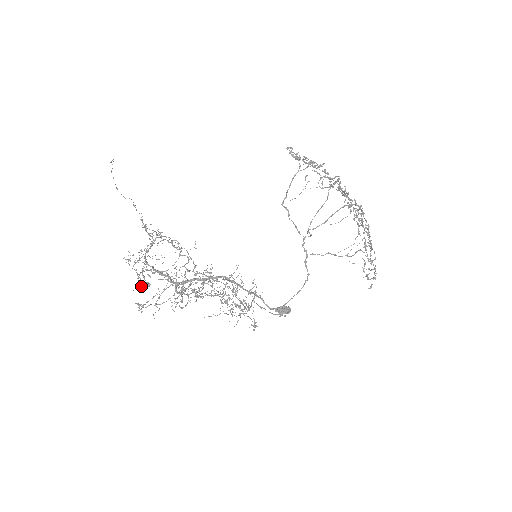
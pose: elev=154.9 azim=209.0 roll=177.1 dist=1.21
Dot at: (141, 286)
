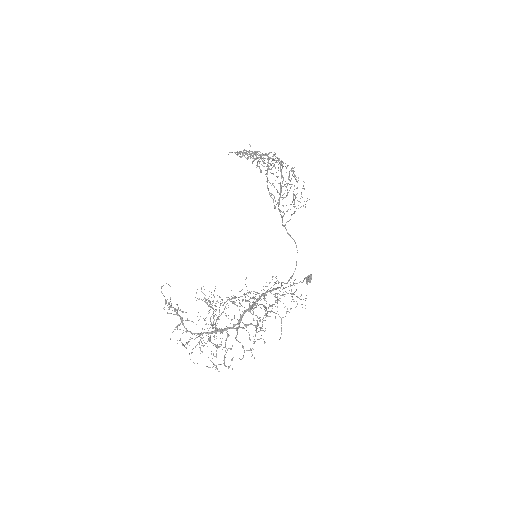
Dot at: occluded
